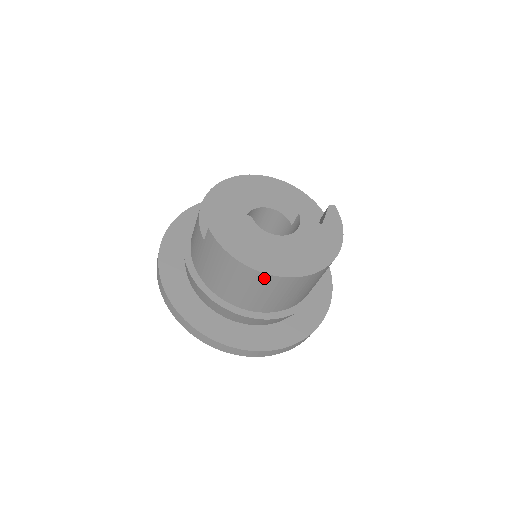
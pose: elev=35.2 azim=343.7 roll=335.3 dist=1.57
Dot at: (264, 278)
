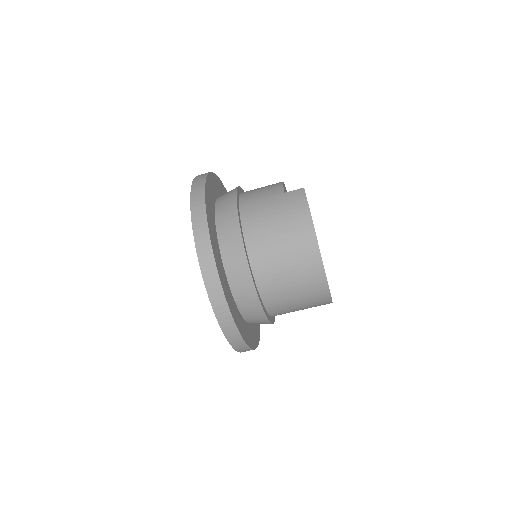
Dot at: (312, 250)
